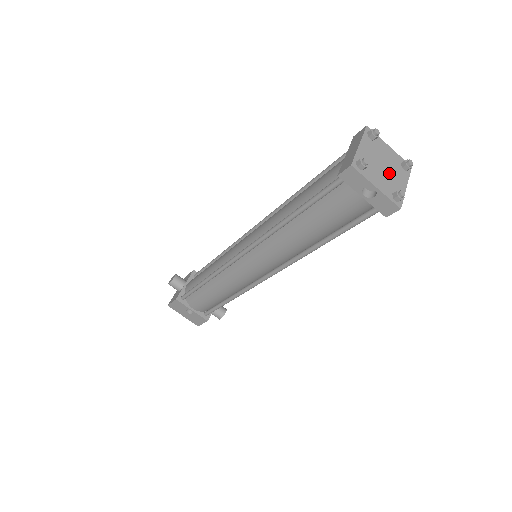
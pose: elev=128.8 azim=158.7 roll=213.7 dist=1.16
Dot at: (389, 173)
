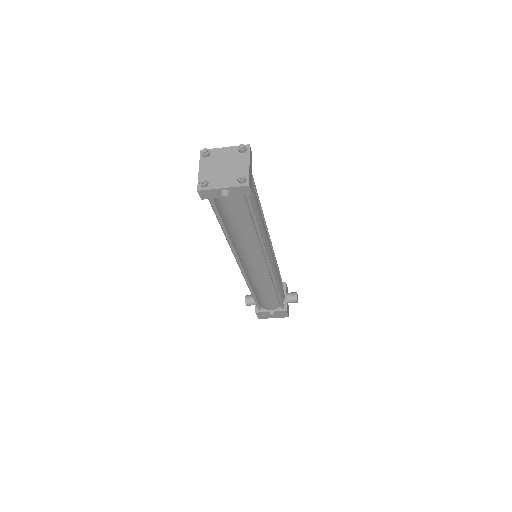
Dot at: (230, 168)
